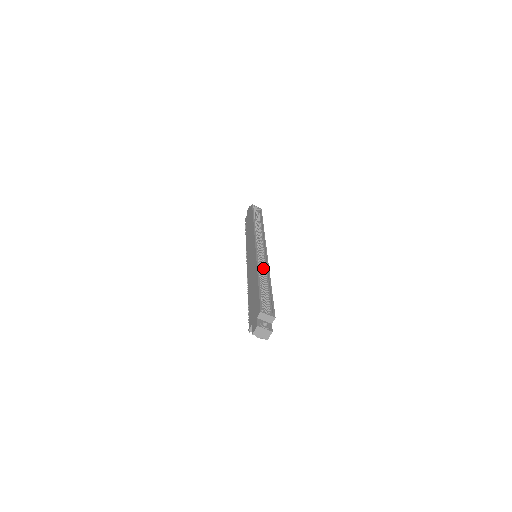
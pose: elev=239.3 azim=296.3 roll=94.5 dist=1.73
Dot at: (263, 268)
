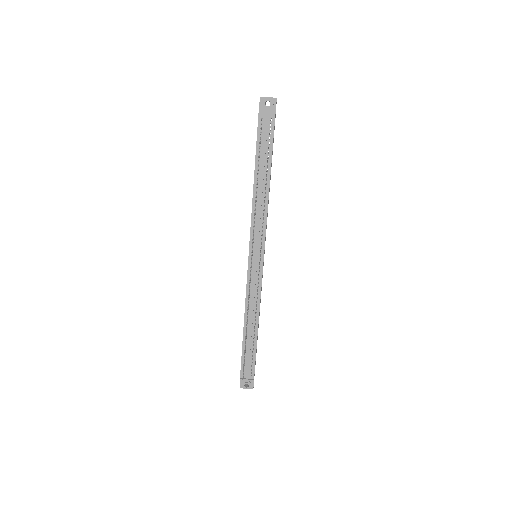
Dot at: occluded
